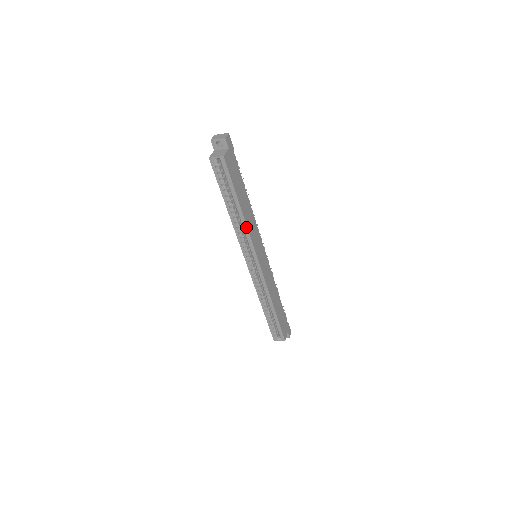
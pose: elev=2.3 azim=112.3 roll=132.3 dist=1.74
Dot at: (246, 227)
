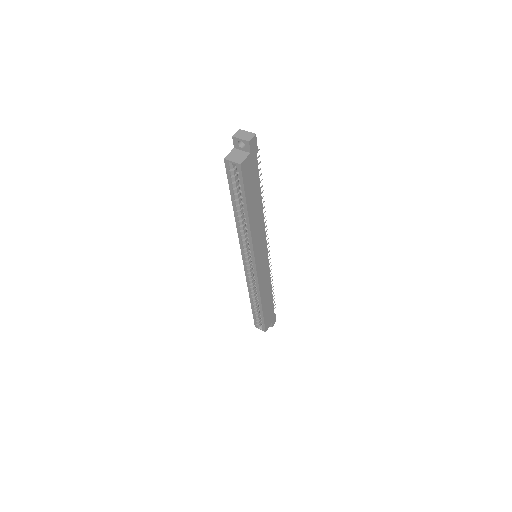
Dot at: (250, 234)
